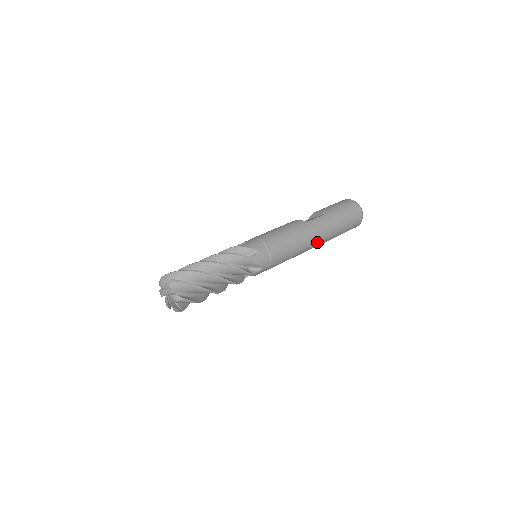
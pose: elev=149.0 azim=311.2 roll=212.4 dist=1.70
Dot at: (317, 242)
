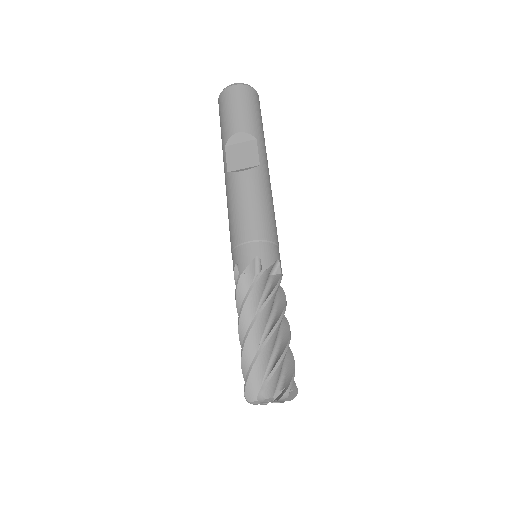
Dot at: occluded
